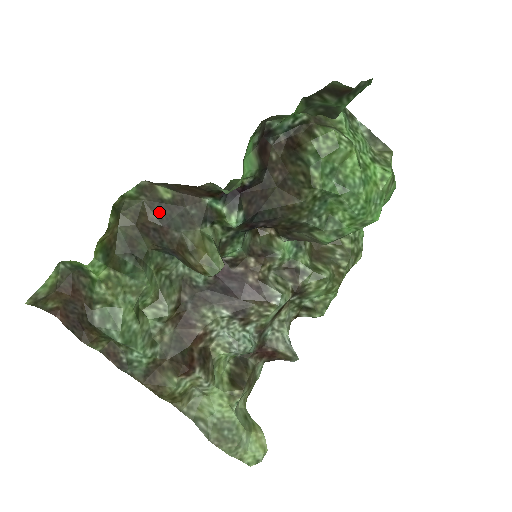
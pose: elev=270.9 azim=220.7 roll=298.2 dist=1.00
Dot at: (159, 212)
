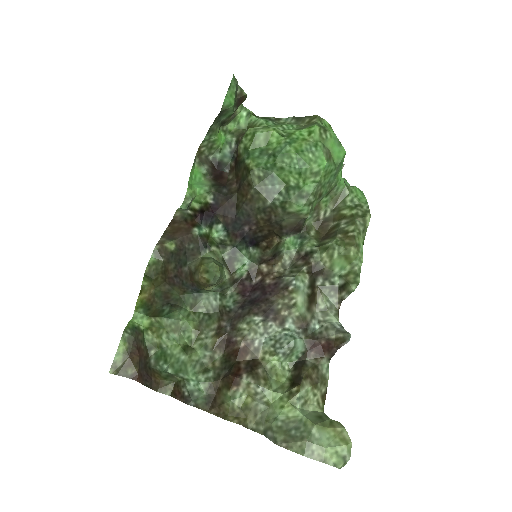
Dot at: (173, 262)
